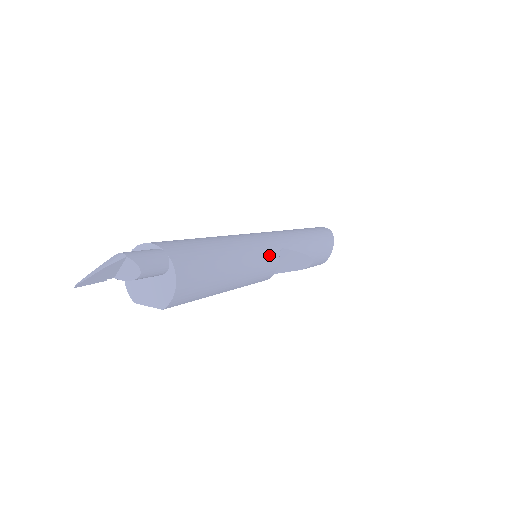
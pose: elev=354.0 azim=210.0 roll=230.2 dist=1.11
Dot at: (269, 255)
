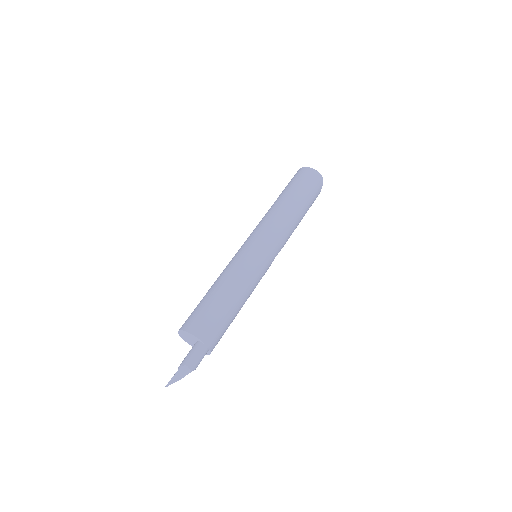
Dot at: (264, 274)
